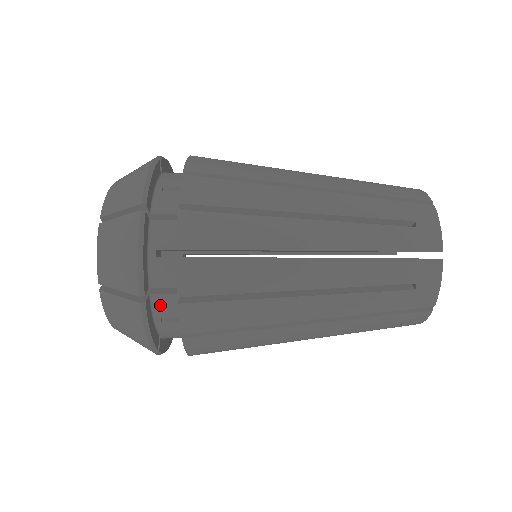
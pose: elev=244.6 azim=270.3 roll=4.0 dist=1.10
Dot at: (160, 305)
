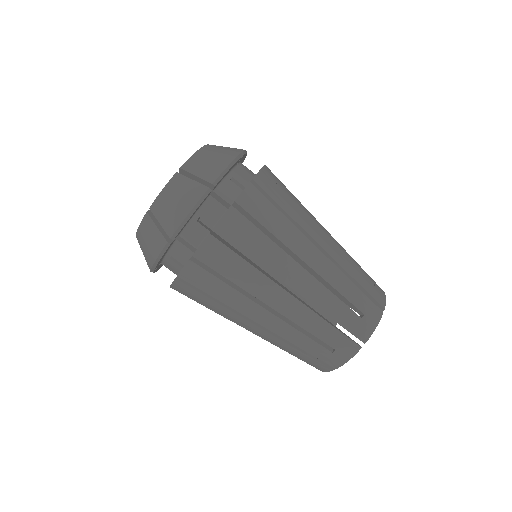
Dot at: (209, 207)
